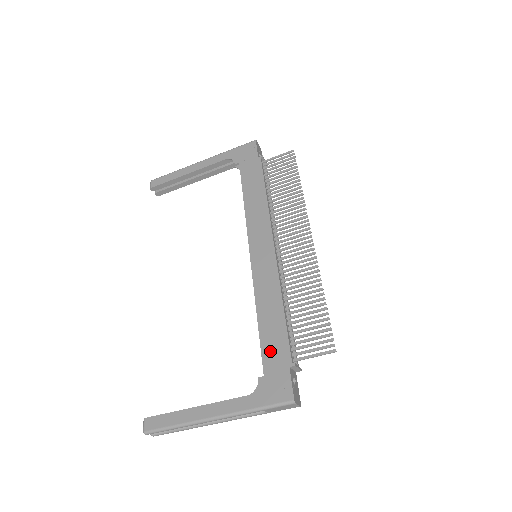
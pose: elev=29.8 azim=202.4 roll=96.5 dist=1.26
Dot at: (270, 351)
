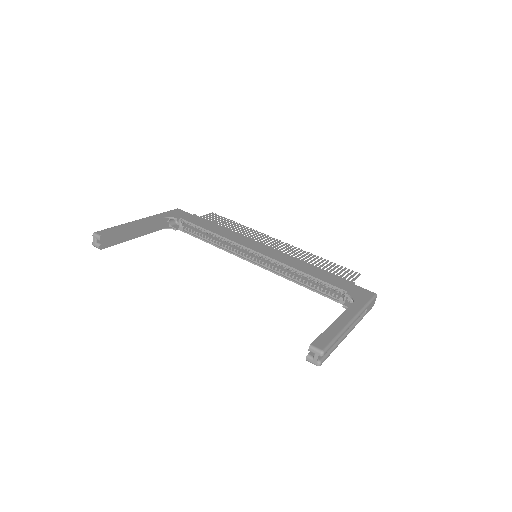
Dot at: (335, 282)
